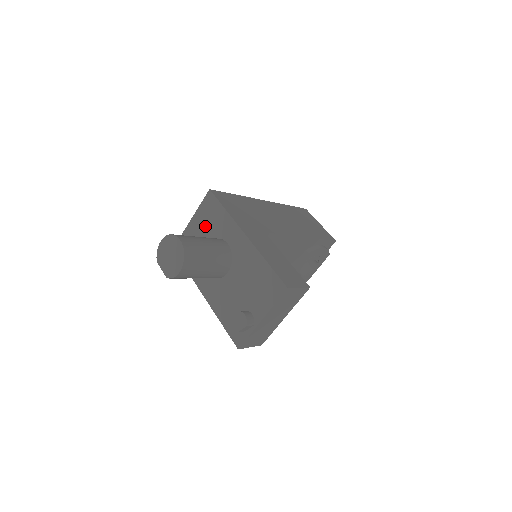
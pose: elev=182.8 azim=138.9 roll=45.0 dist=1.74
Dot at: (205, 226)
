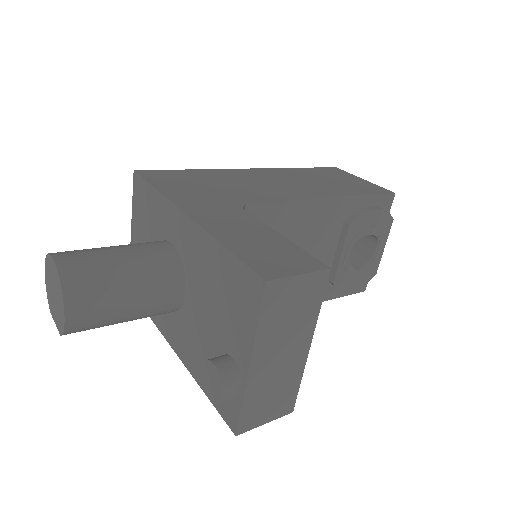
Dot at: (144, 231)
